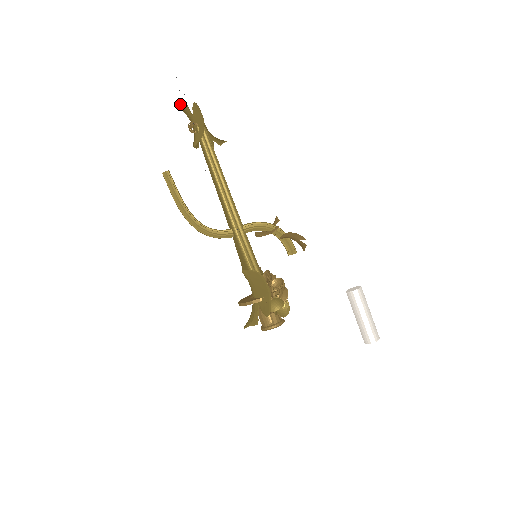
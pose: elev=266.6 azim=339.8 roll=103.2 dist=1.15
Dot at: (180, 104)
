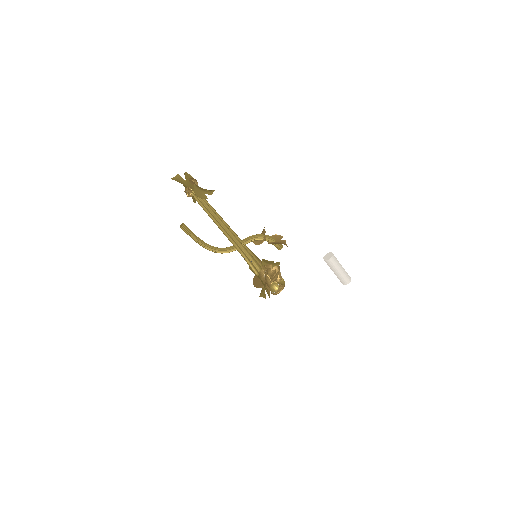
Dot at: occluded
